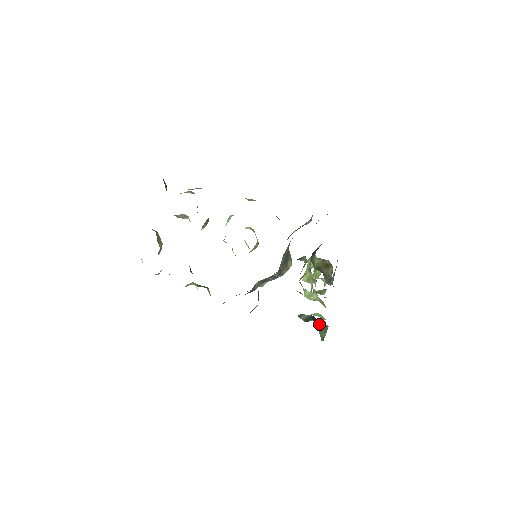
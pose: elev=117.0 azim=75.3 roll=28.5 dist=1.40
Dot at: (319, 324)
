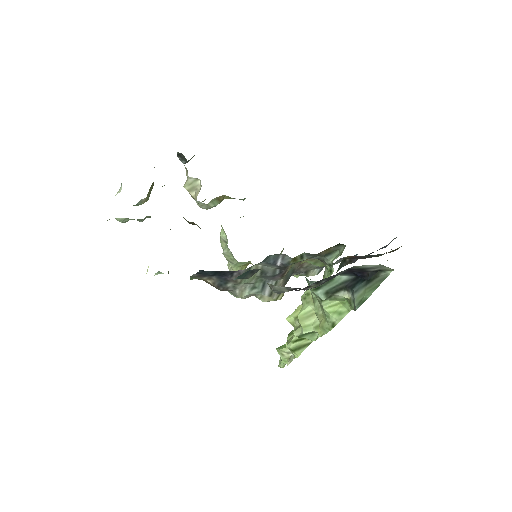
Dot at: (364, 282)
